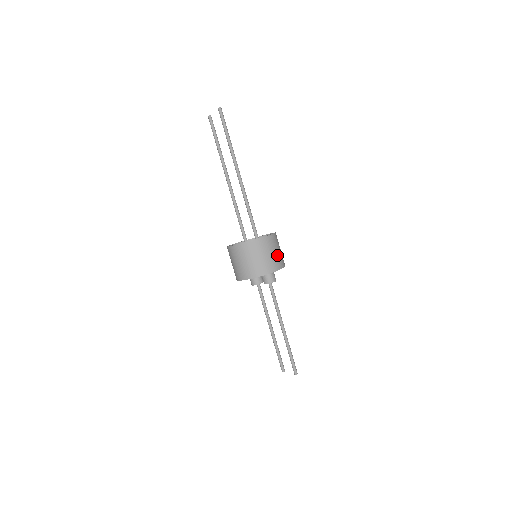
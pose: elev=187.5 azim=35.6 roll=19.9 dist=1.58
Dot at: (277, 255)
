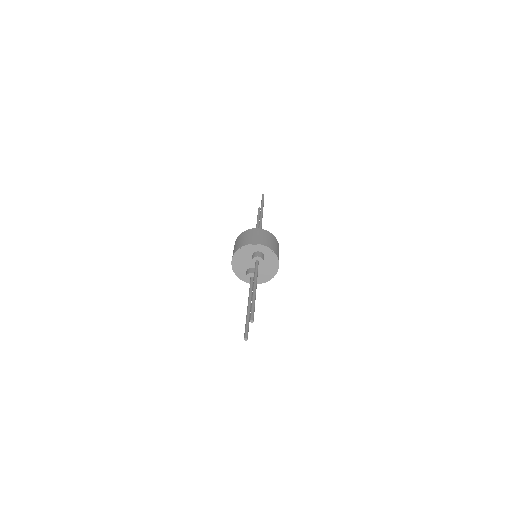
Dot at: (269, 241)
